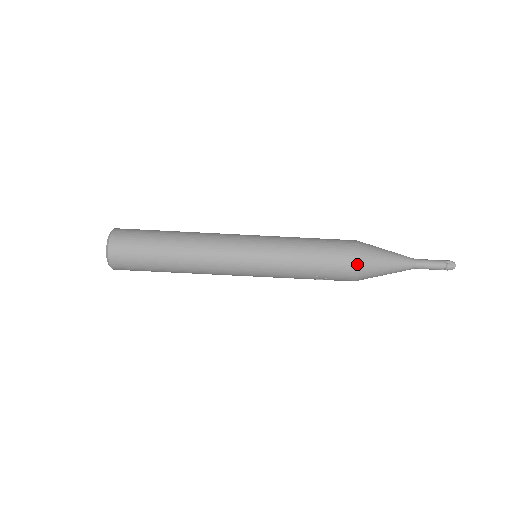
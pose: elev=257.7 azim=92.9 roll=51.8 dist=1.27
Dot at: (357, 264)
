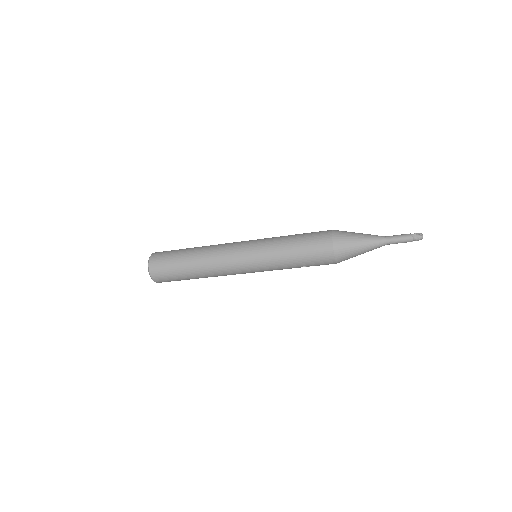
Dot at: (332, 255)
